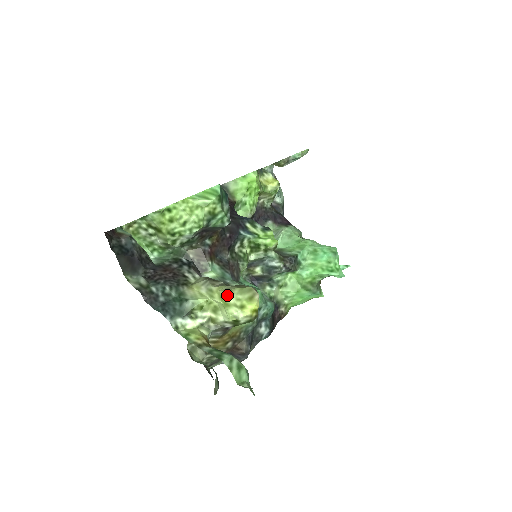
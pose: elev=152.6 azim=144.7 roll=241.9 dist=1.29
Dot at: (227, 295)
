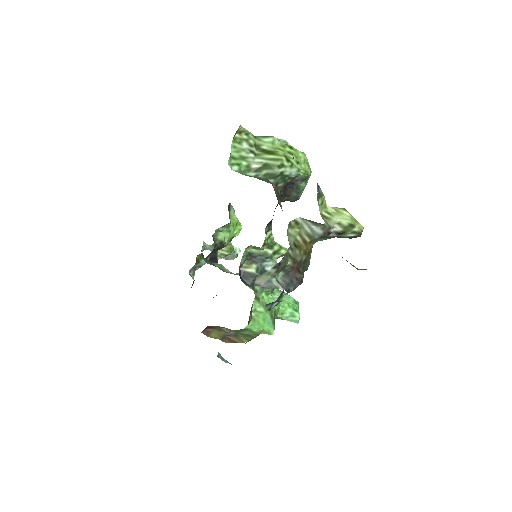
Dot at: (343, 209)
